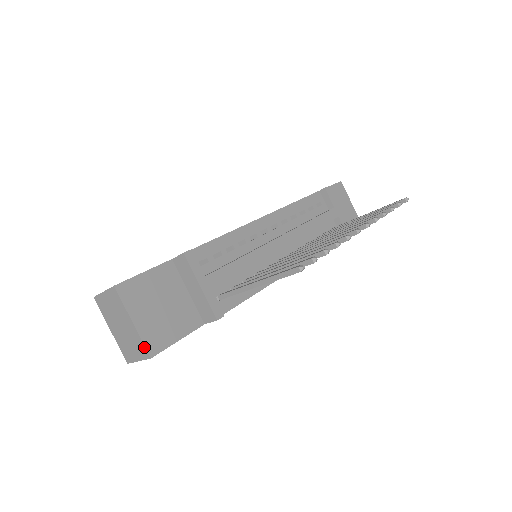
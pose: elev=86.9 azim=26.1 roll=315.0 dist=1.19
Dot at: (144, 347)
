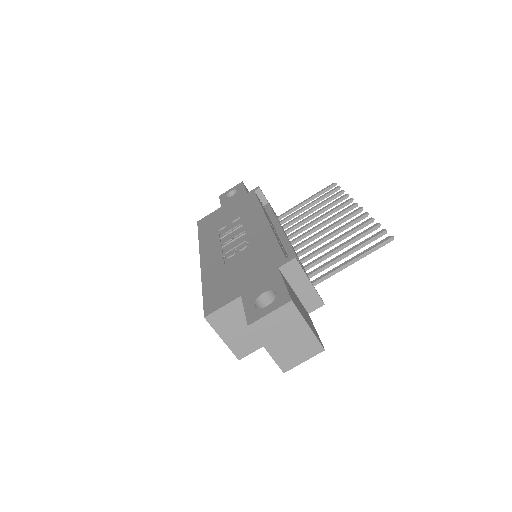
Dot at: (319, 343)
